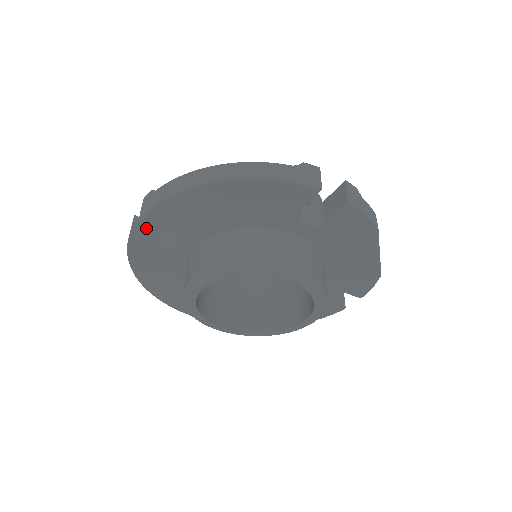
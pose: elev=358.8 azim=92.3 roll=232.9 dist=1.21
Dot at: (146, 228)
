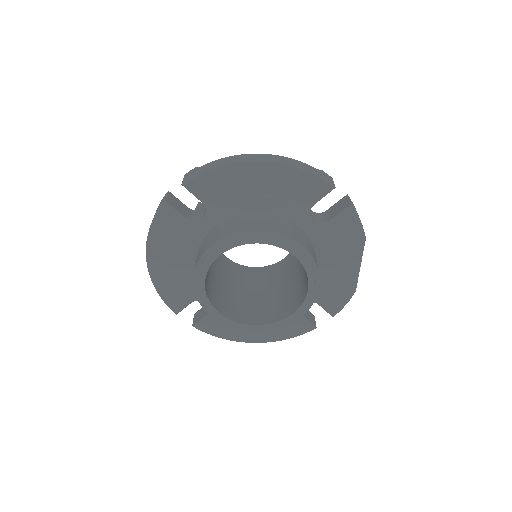
Dot at: (176, 202)
